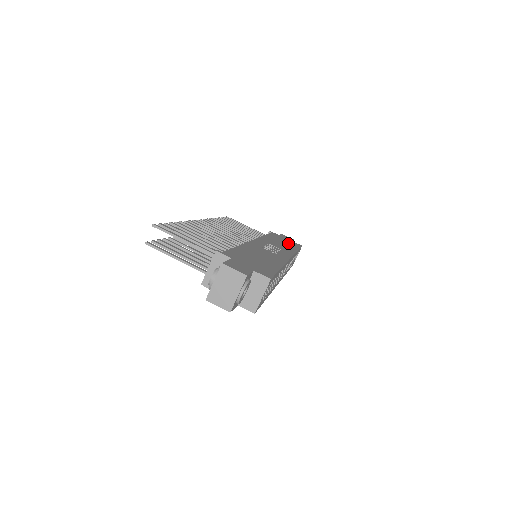
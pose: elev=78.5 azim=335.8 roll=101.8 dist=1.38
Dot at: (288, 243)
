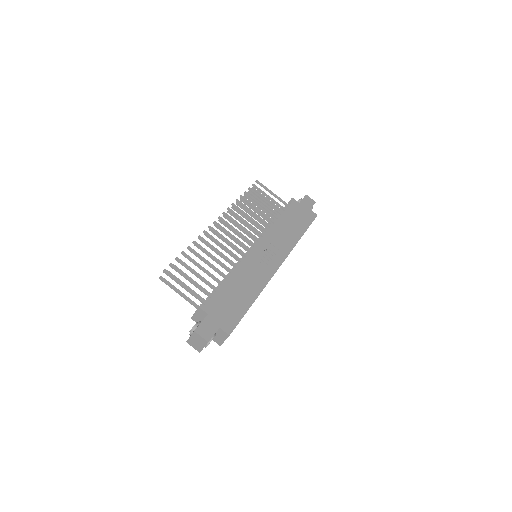
Dot at: (299, 222)
